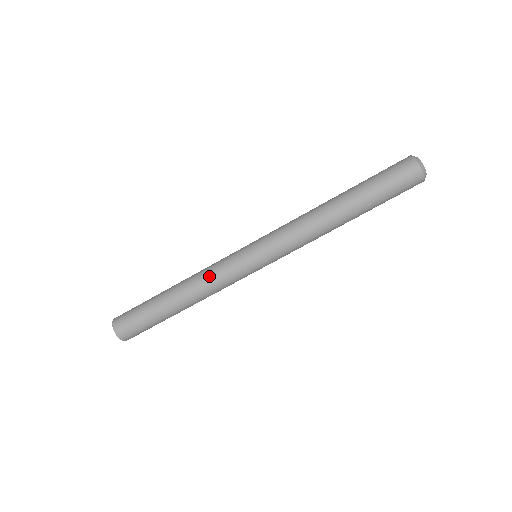
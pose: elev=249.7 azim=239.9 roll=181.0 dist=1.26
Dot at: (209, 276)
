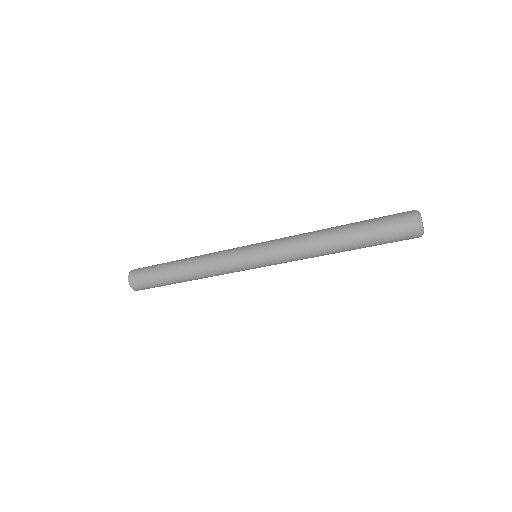
Dot at: (212, 260)
